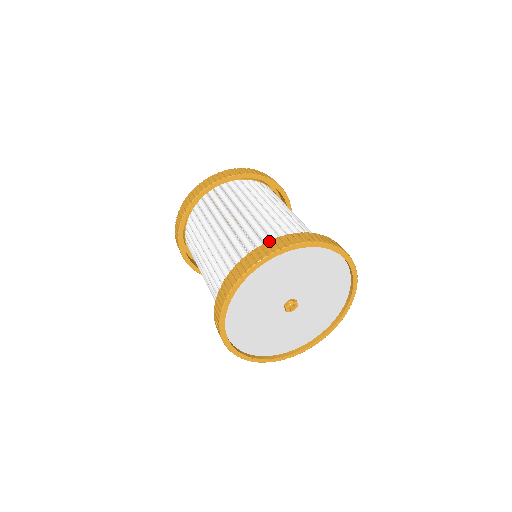
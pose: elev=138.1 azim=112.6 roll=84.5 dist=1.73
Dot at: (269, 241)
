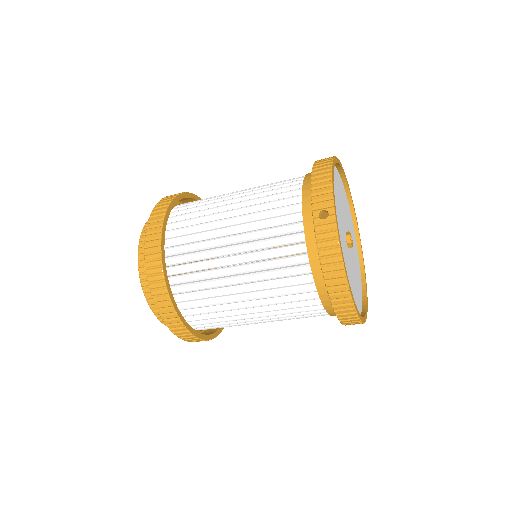
Dot at: occluded
